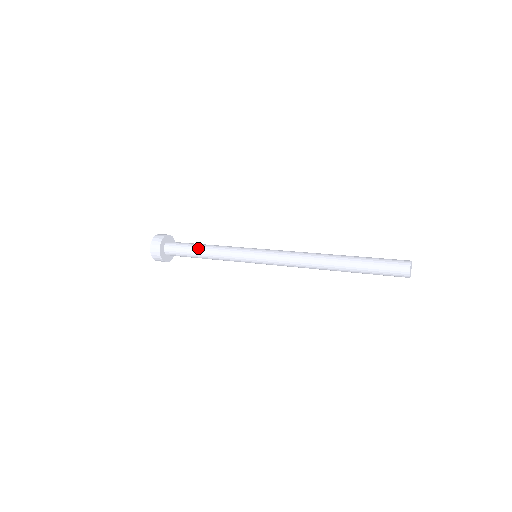
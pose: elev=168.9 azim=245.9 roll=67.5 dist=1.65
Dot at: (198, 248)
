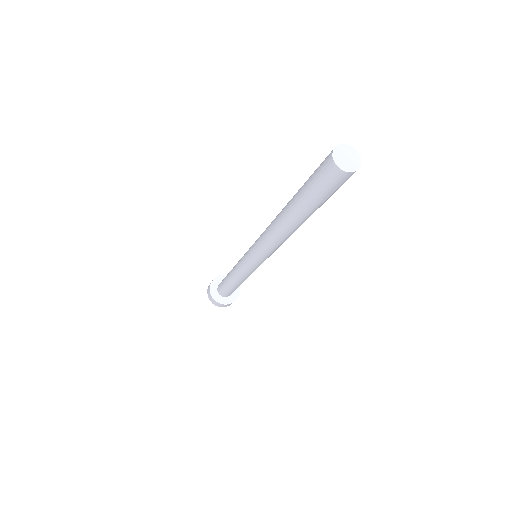
Dot at: occluded
